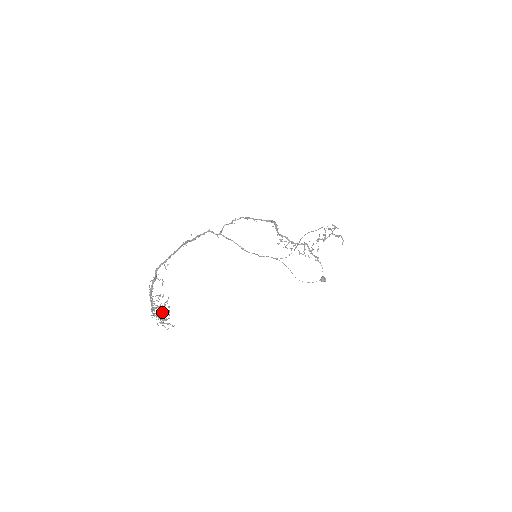
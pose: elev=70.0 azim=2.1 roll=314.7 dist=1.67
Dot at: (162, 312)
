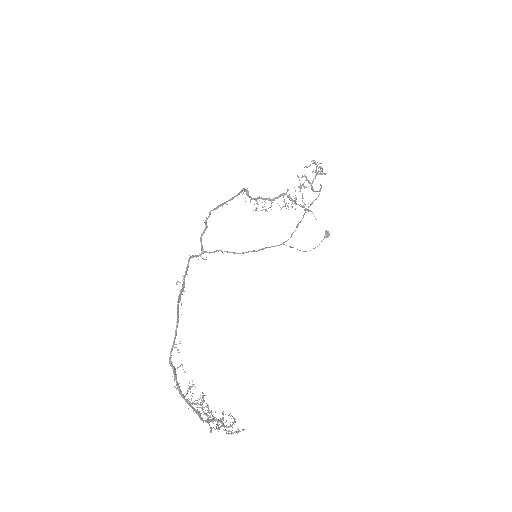
Dot at: (207, 406)
